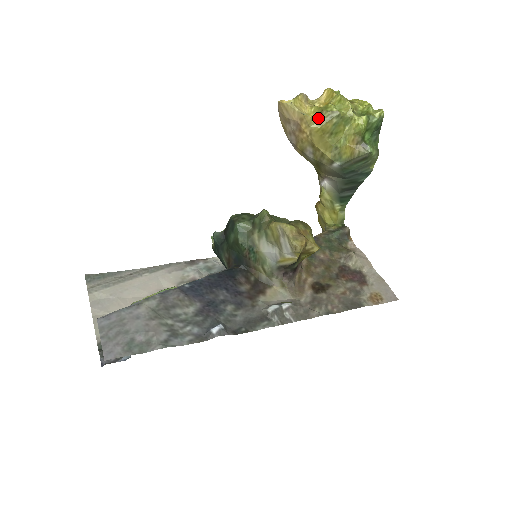
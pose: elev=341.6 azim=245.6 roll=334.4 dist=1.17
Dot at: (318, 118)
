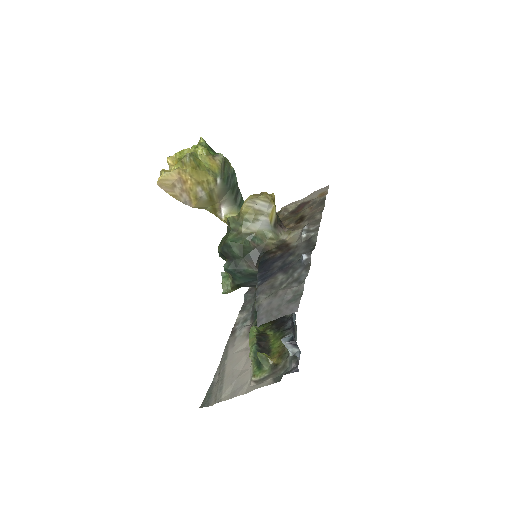
Dot at: (184, 166)
